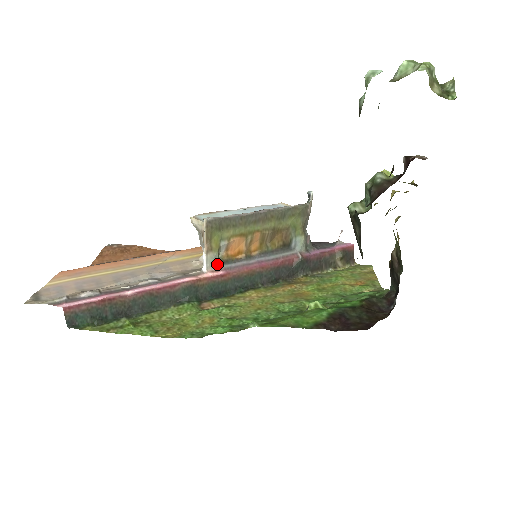
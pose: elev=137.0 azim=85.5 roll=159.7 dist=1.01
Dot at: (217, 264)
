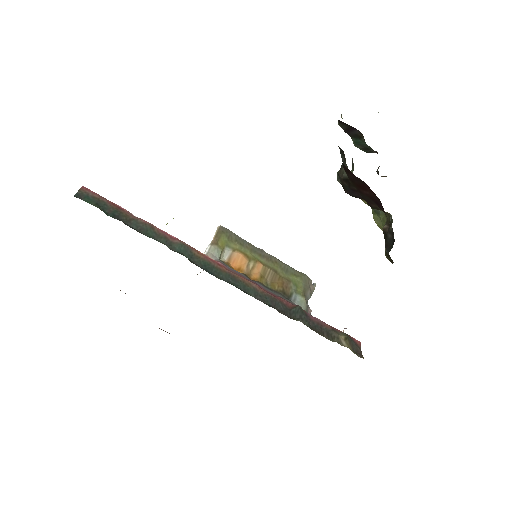
Dot at: (217, 259)
